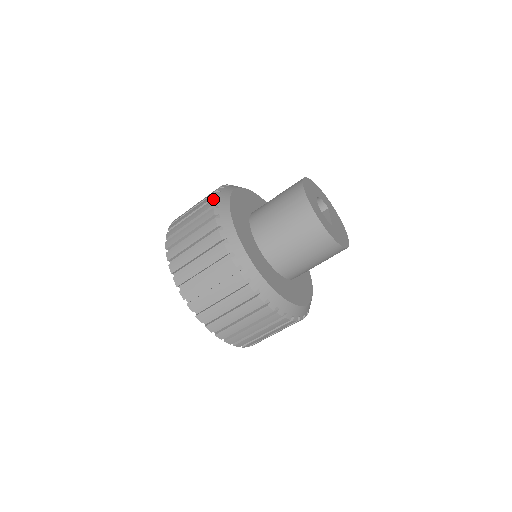
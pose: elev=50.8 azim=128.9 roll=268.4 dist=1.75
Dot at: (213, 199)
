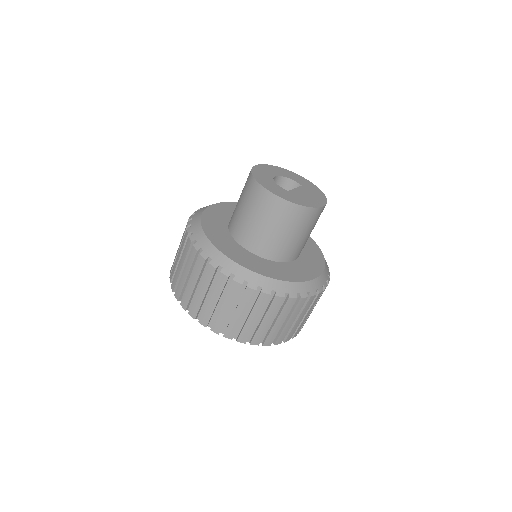
Dot at: occluded
